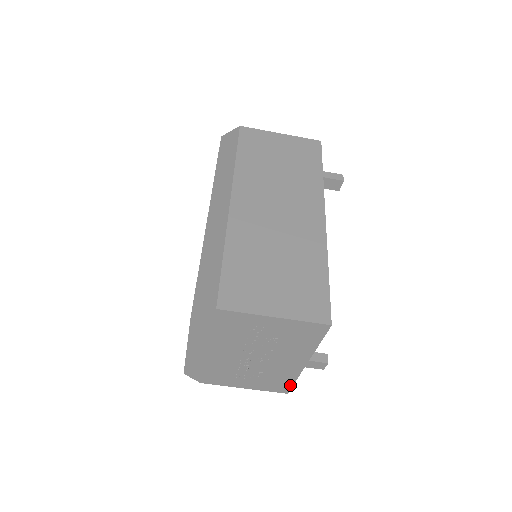
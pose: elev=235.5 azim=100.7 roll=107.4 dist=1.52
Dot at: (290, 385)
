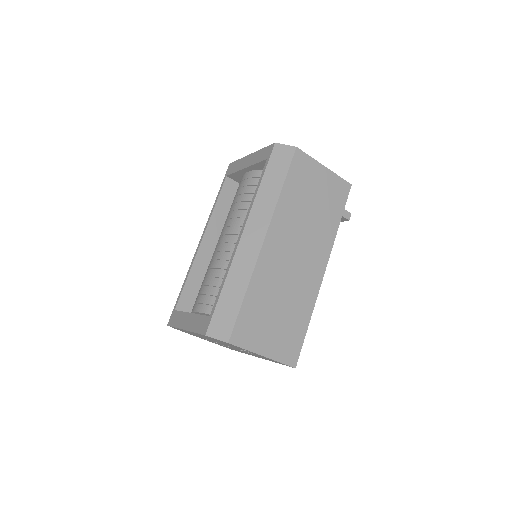
Dot at: (238, 351)
